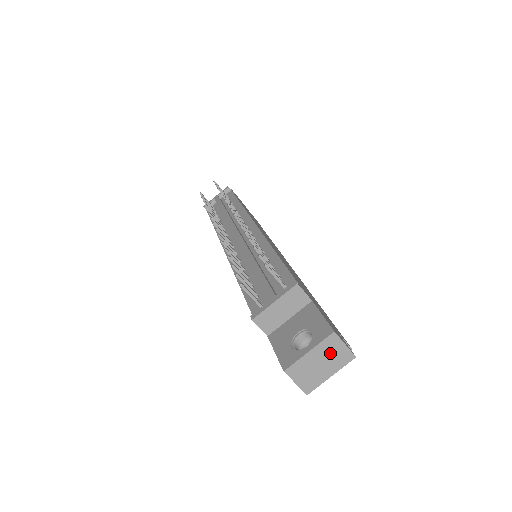
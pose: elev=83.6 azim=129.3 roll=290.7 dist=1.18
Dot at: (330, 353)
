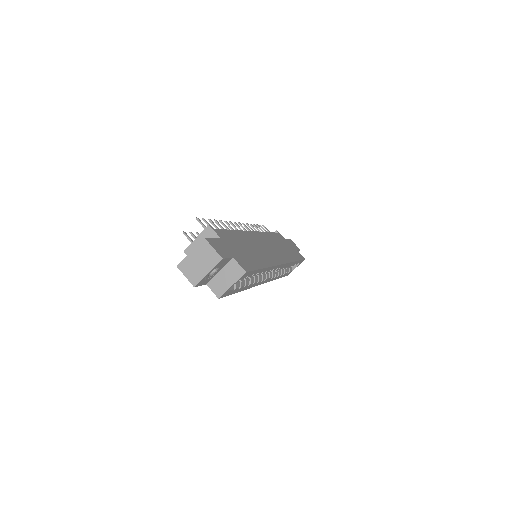
Dot at: (204, 254)
